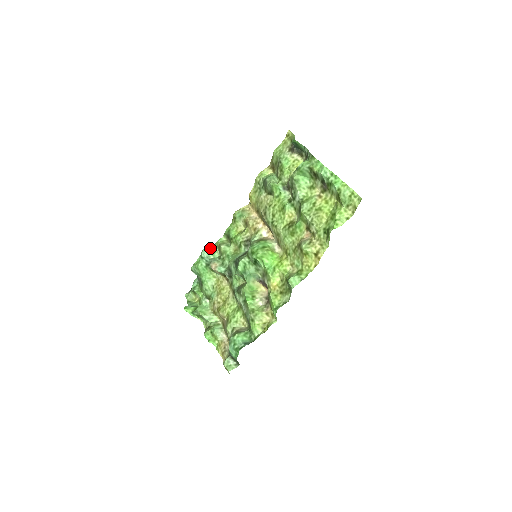
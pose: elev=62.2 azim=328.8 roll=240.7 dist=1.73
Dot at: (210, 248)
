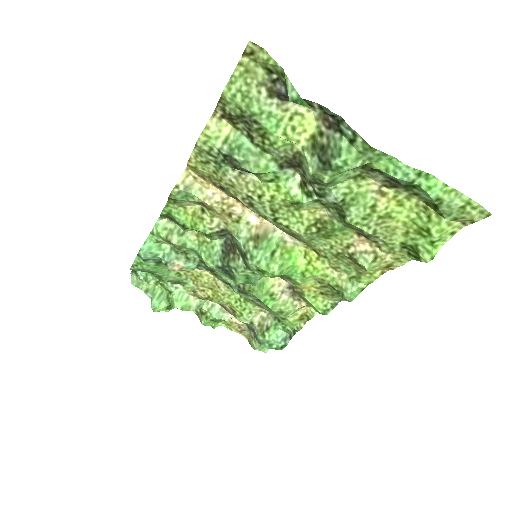
Dot at: (148, 242)
